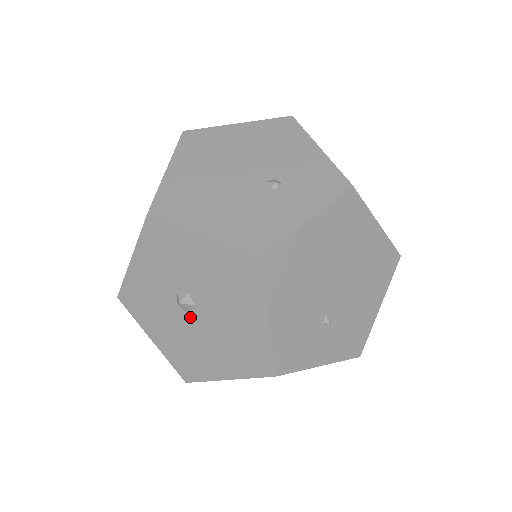
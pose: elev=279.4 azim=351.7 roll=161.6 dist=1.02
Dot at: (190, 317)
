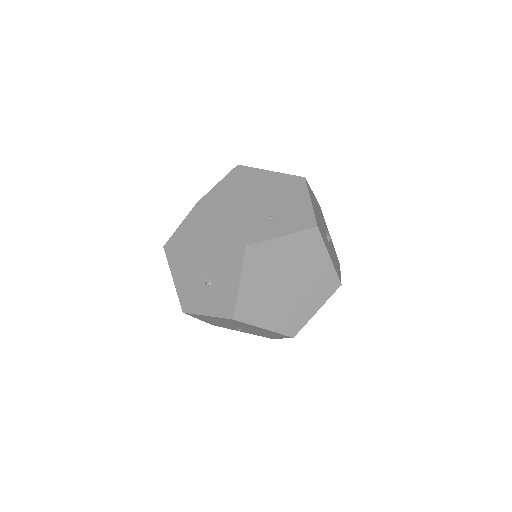
Dot at: occluded
